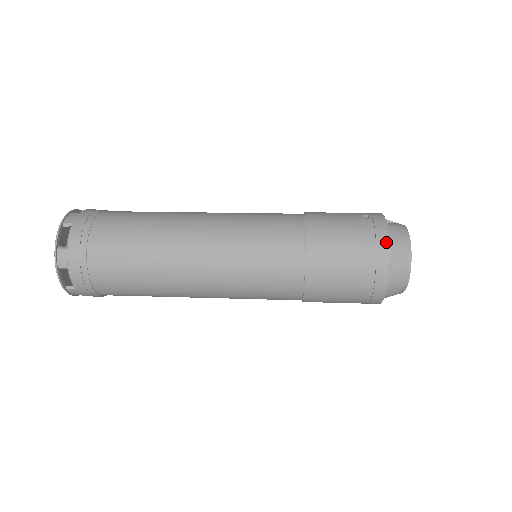
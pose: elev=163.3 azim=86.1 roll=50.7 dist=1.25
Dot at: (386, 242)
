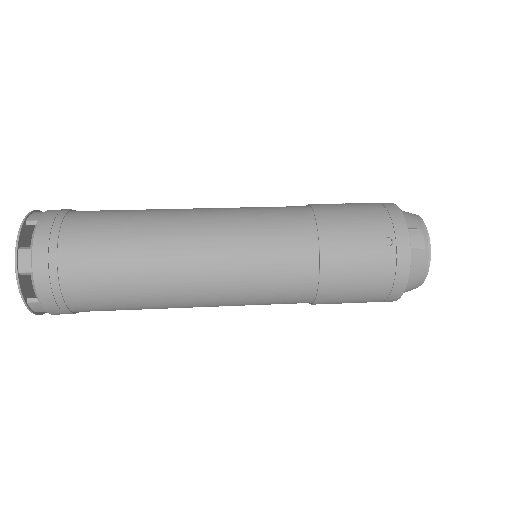
Dot at: (405, 280)
